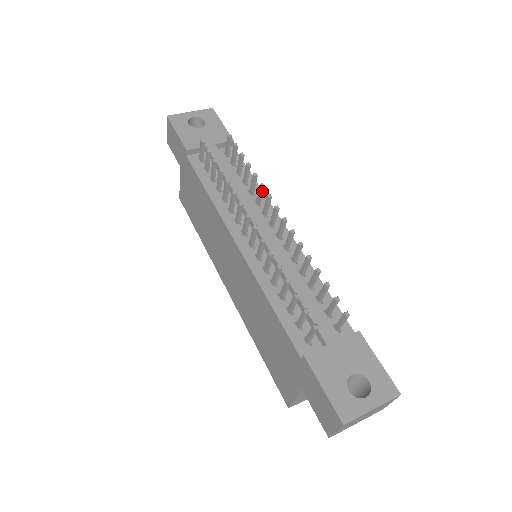
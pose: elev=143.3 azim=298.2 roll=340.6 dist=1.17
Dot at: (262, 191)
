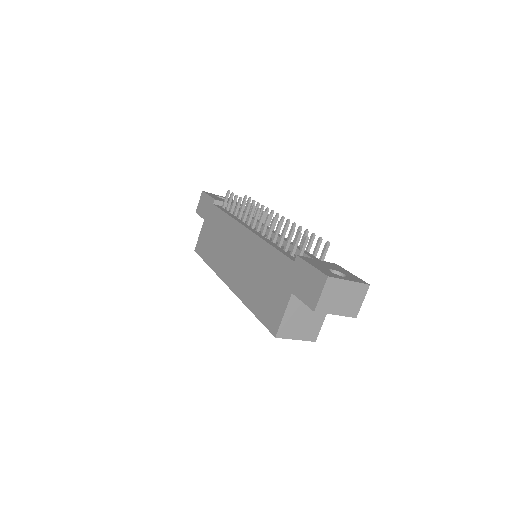
Dot at: (267, 214)
